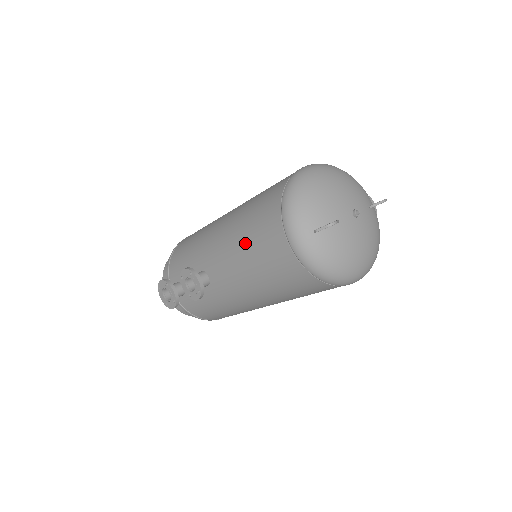
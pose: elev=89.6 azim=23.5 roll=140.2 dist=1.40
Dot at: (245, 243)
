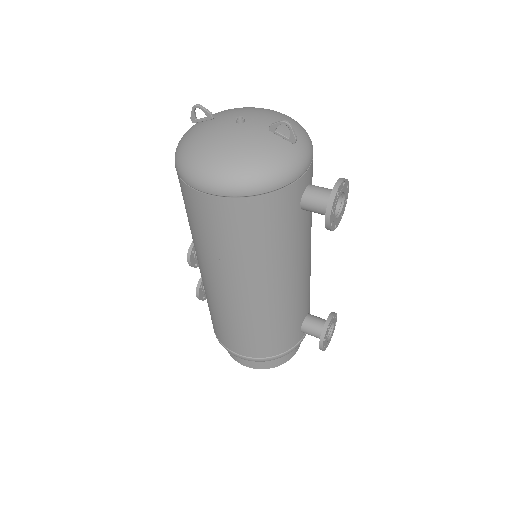
Dot at: occluded
